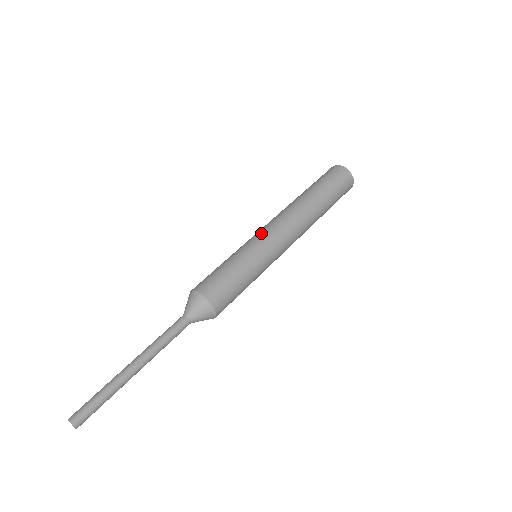
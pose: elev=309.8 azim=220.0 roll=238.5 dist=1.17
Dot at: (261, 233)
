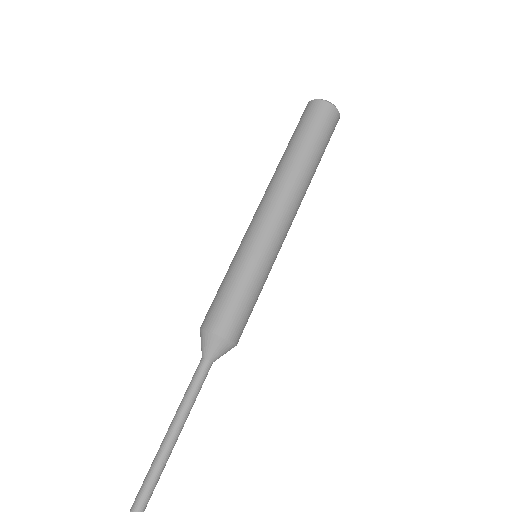
Dot at: (271, 237)
